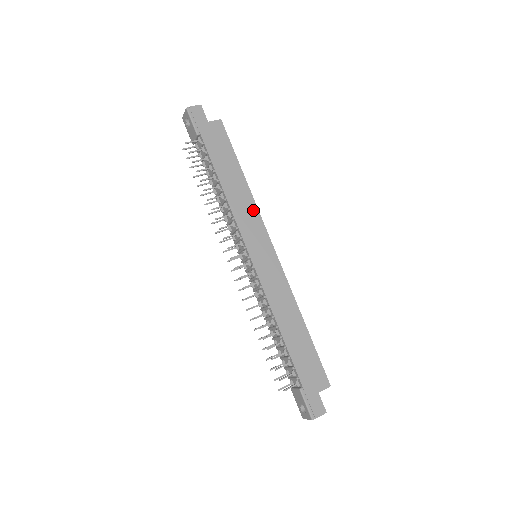
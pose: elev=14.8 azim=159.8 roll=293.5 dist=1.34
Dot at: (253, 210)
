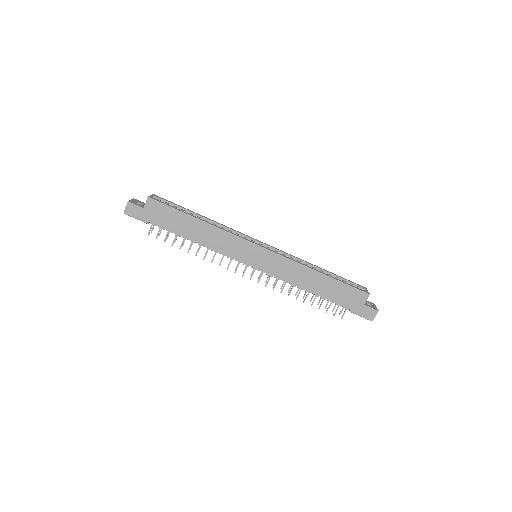
Dot at: (226, 236)
